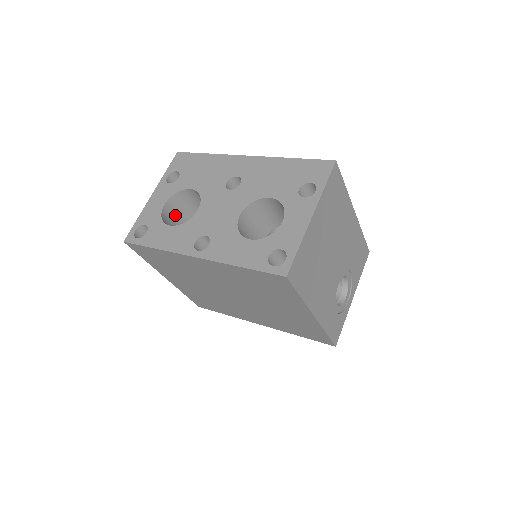
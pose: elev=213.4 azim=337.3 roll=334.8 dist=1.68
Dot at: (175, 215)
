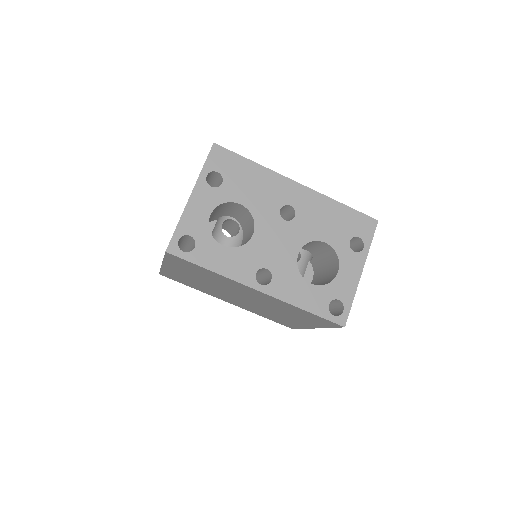
Dot at: occluded
